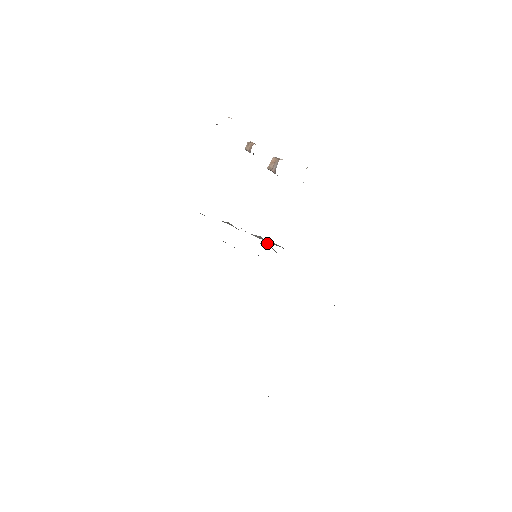
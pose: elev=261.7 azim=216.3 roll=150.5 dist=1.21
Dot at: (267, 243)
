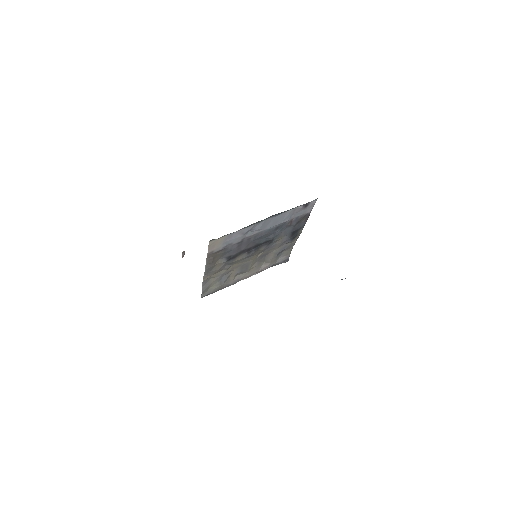
Dot at: (269, 259)
